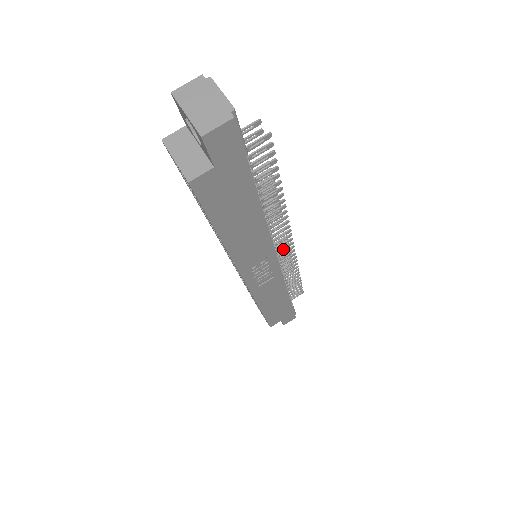
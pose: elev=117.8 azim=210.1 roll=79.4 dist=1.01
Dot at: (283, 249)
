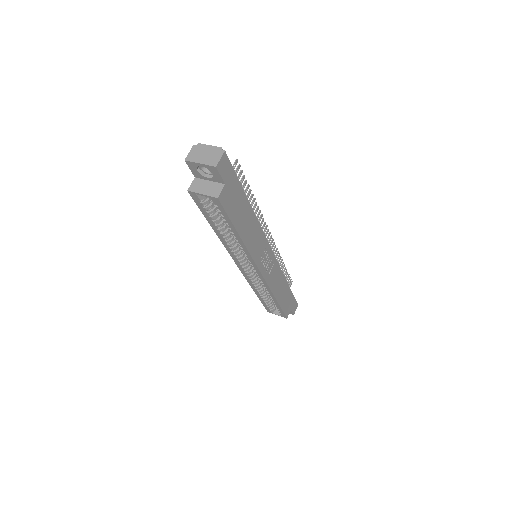
Dot at: occluded
